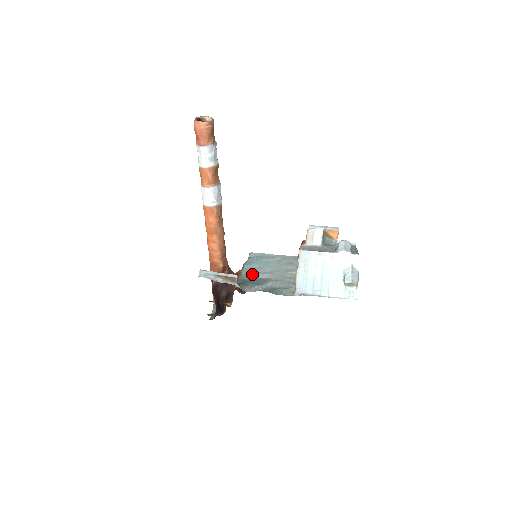
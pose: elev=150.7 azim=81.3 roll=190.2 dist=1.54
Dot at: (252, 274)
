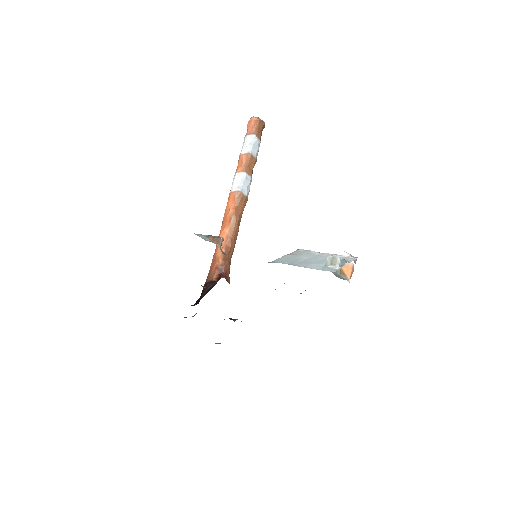
Dot at: occluded
